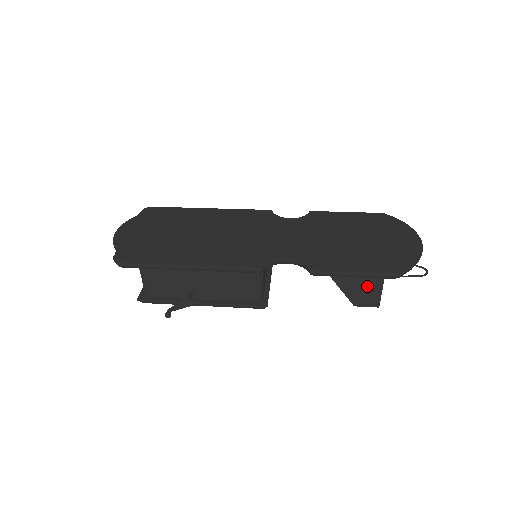
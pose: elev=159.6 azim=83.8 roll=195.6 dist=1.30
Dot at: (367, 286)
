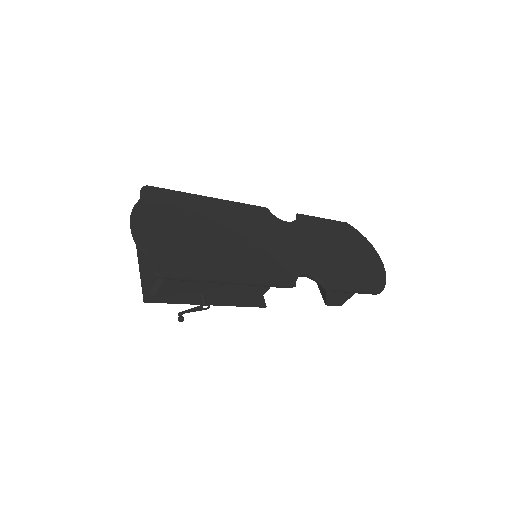
Dot at: (345, 293)
